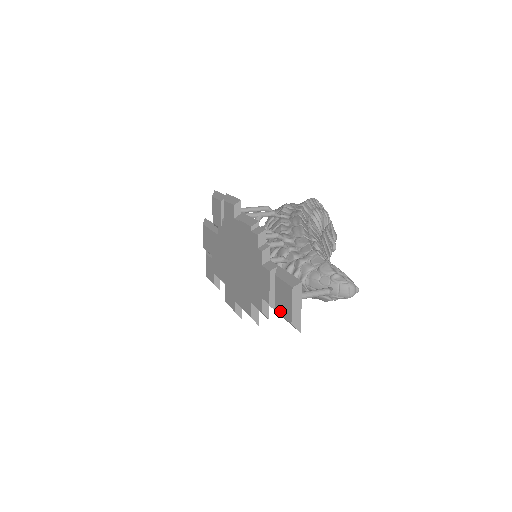
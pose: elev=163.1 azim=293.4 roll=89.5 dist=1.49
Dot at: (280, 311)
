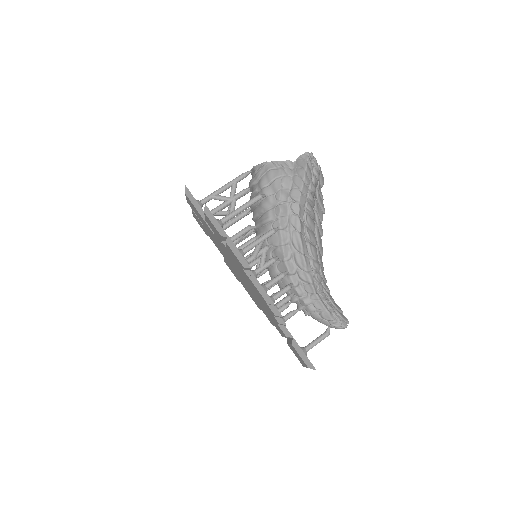
Dot at: (293, 352)
